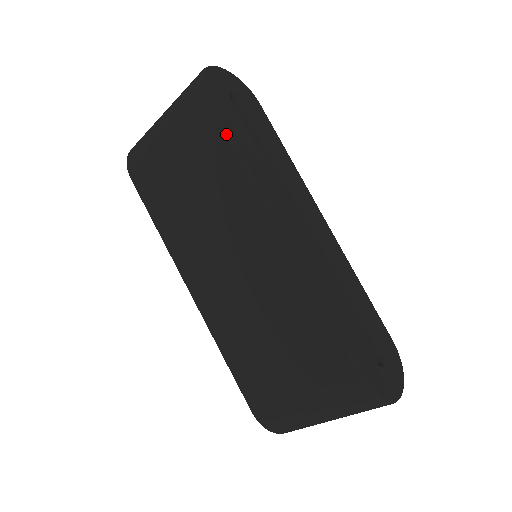
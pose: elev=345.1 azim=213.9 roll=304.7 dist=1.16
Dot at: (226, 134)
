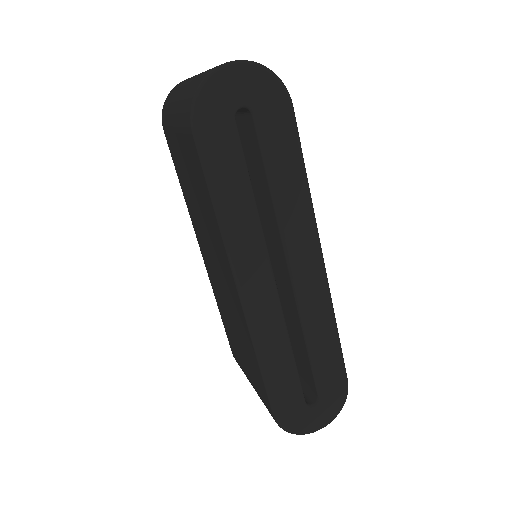
Dot at: (206, 180)
